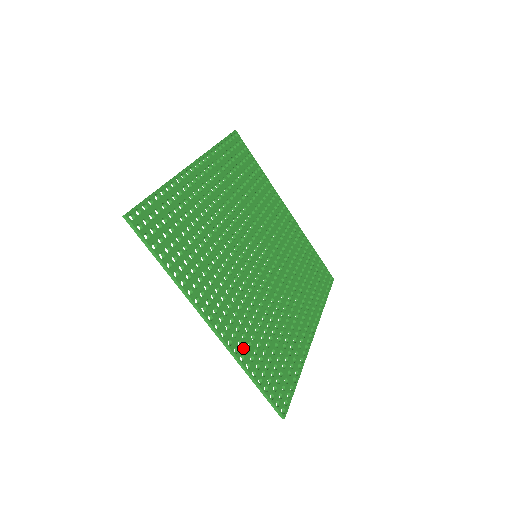
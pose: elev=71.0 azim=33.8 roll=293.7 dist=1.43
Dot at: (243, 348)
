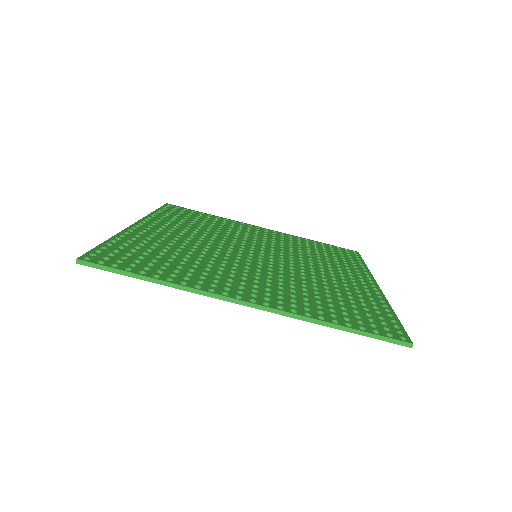
Dot at: (301, 308)
